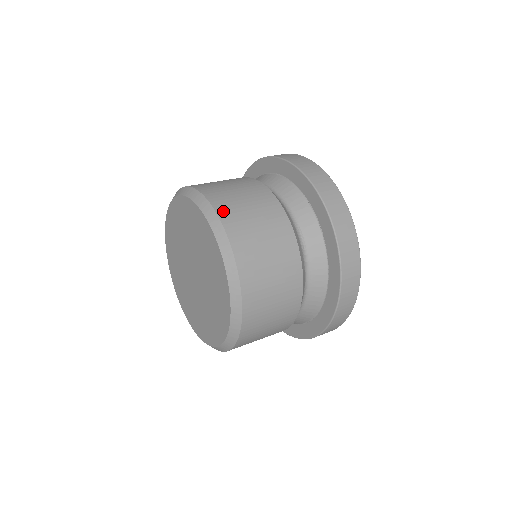
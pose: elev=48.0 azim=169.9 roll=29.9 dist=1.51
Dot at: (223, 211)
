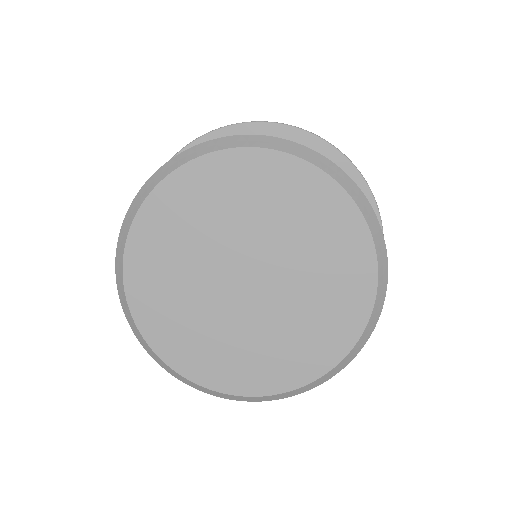
Dot at: occluded
